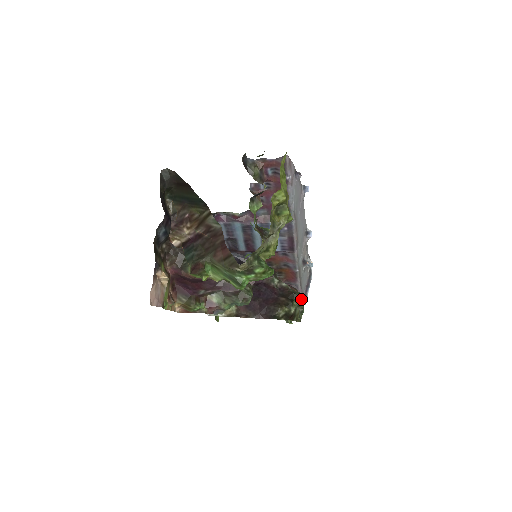
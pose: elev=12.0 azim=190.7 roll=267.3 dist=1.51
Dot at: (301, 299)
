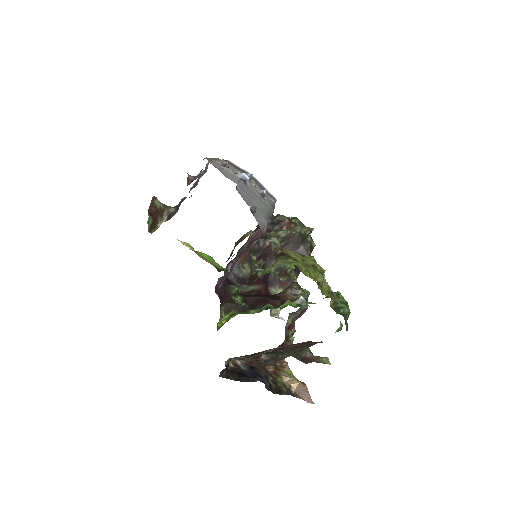
Dot at: (309, 232)
